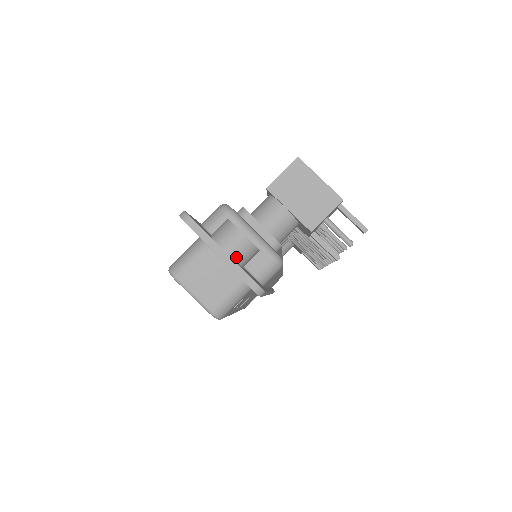
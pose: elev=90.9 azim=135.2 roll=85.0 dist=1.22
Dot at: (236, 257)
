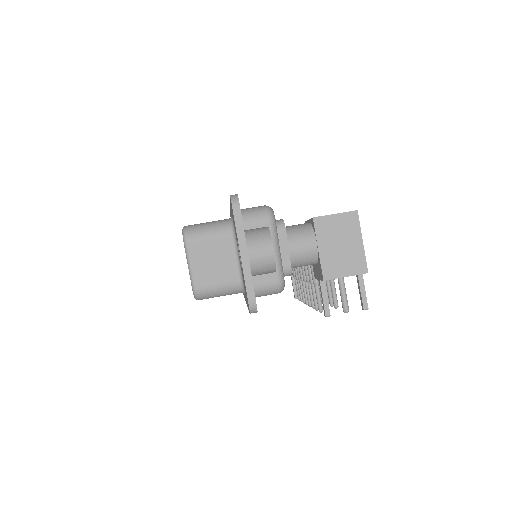
Dot at: (254, 266)
